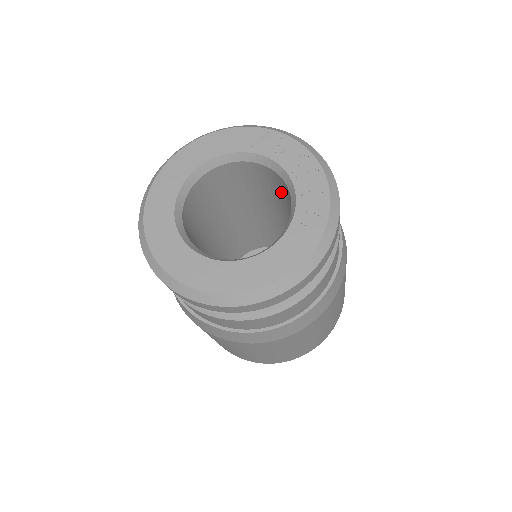
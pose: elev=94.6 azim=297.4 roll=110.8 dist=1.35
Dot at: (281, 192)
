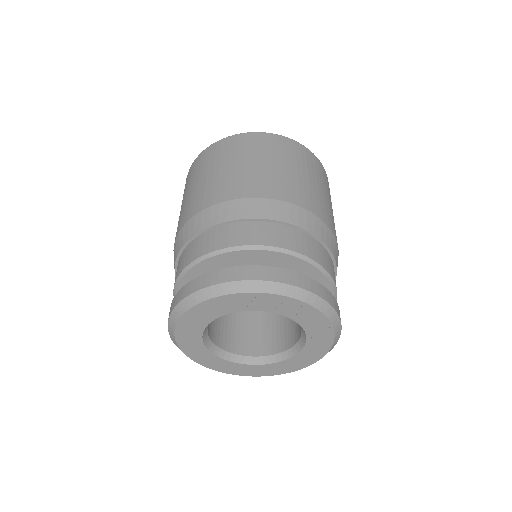
Dot at: occluded
